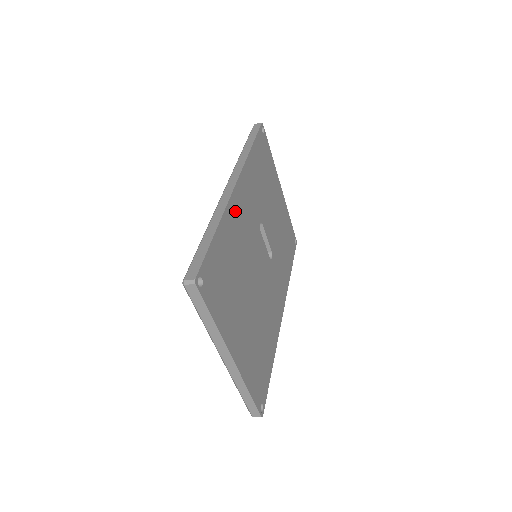
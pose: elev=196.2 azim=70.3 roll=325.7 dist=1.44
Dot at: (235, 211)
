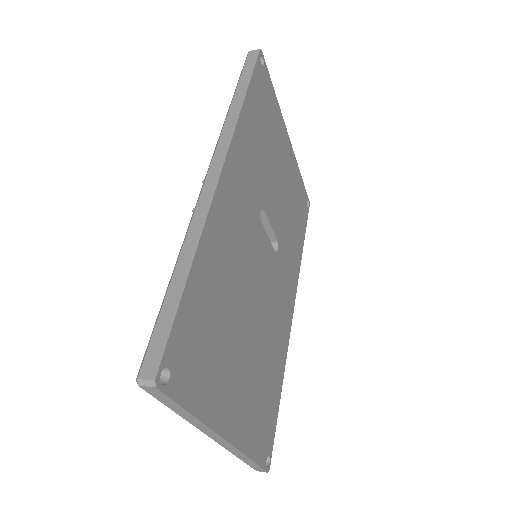
Dot at: (221, 217)
